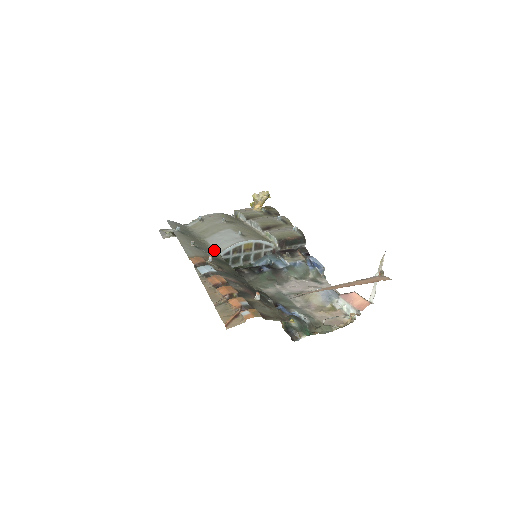
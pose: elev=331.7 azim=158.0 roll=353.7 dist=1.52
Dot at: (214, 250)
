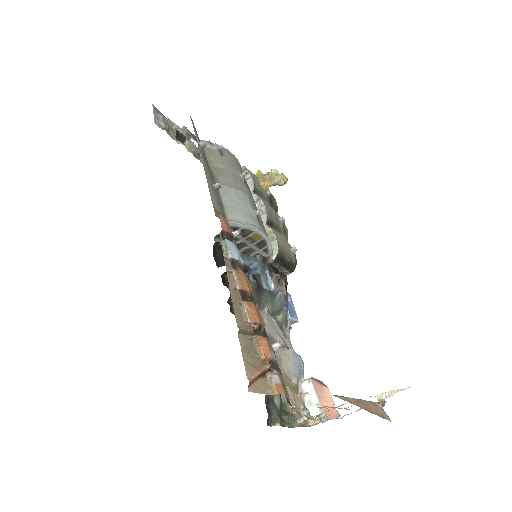
Dot at: (225, 211)
